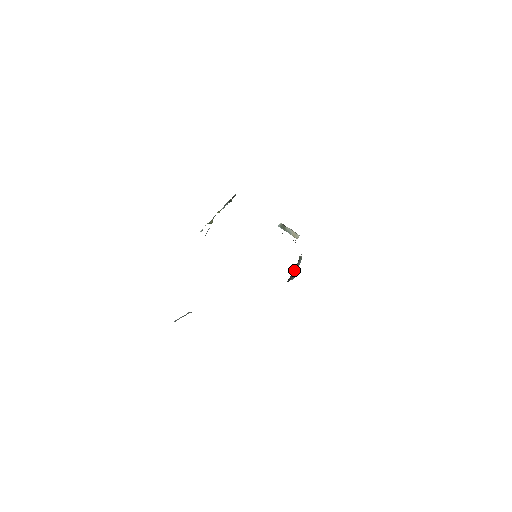
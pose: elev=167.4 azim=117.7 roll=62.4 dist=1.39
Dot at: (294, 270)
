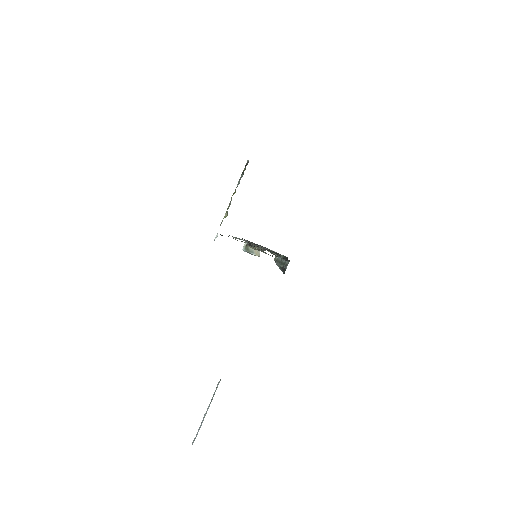
Dot at: (281, 264)
